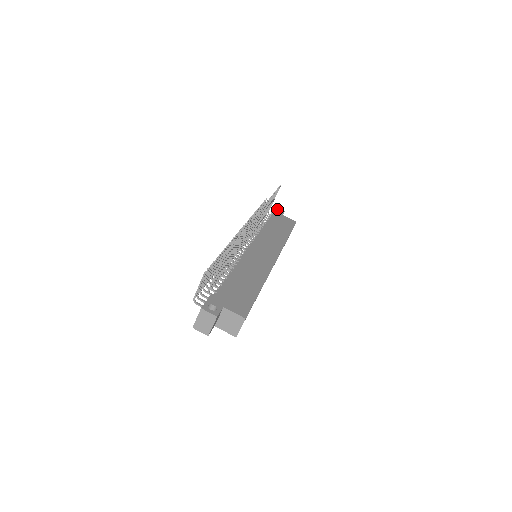
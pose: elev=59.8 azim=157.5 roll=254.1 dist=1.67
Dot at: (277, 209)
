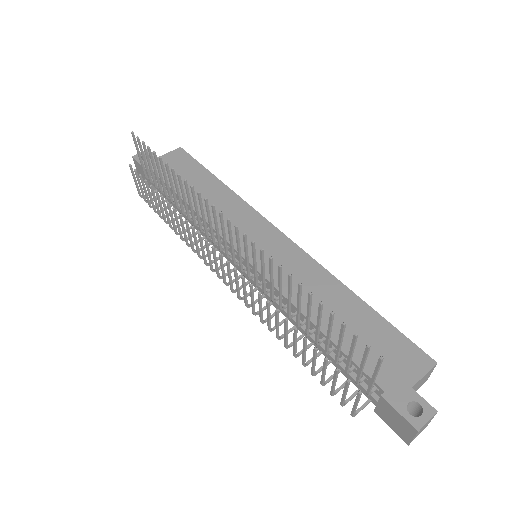
Dot at: occluded
